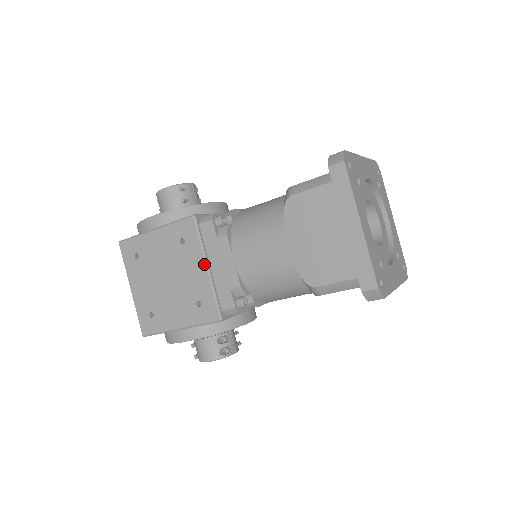
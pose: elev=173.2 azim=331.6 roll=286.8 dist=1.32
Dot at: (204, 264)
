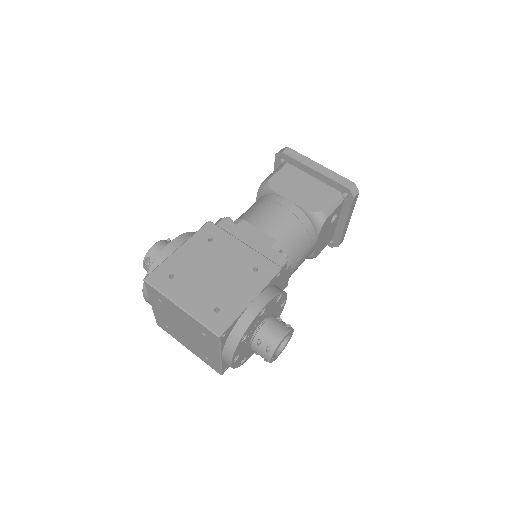
Dot at: (240, 242)
